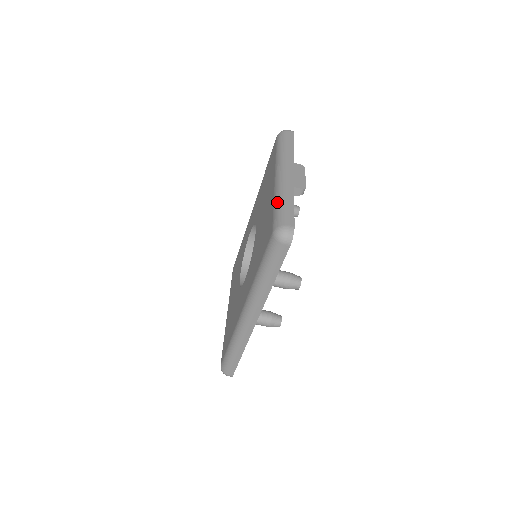
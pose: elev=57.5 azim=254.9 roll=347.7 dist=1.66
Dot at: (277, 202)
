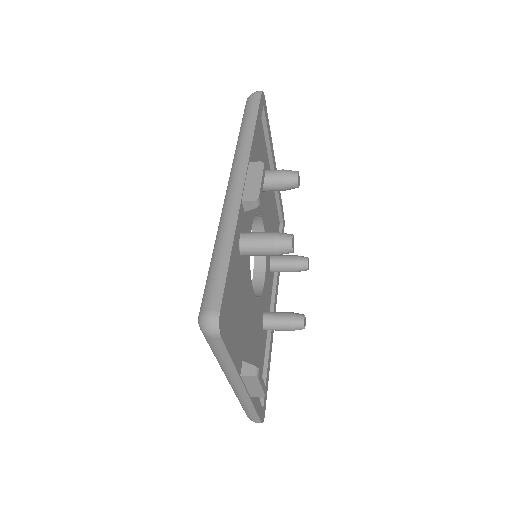
Dot at: occluded
